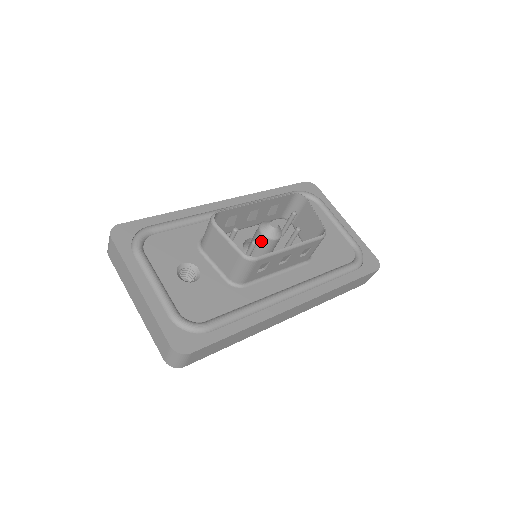
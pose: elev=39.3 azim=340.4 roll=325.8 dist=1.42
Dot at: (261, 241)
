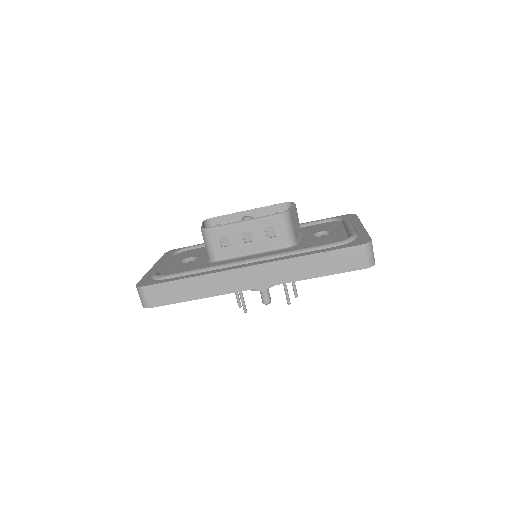
Dot at: occluded
